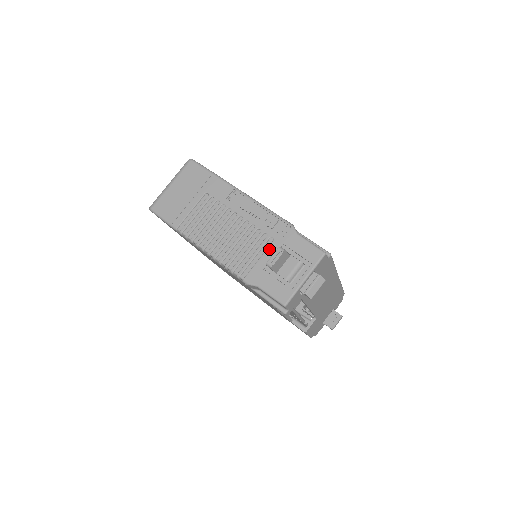
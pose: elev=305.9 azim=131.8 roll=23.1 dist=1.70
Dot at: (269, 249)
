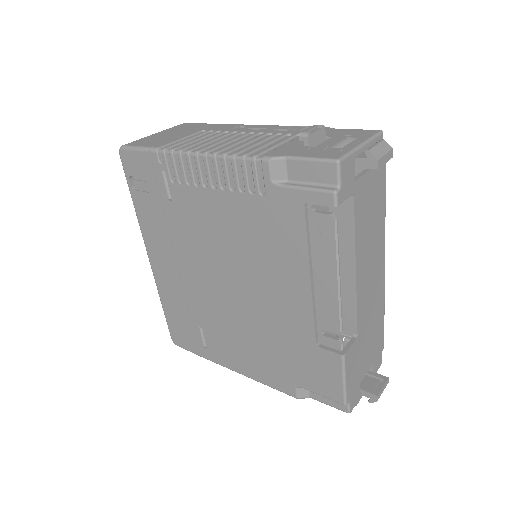
Dot at: (298, 138)
